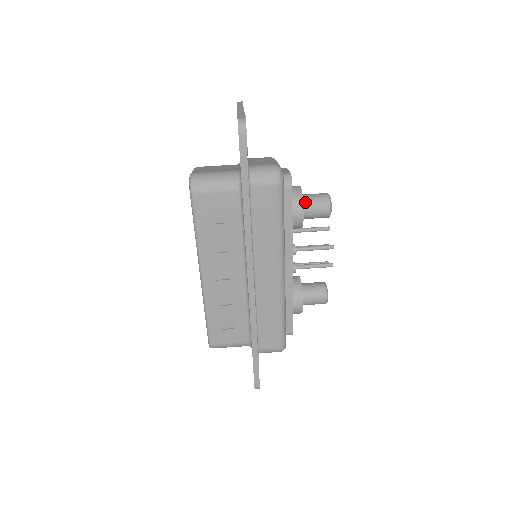
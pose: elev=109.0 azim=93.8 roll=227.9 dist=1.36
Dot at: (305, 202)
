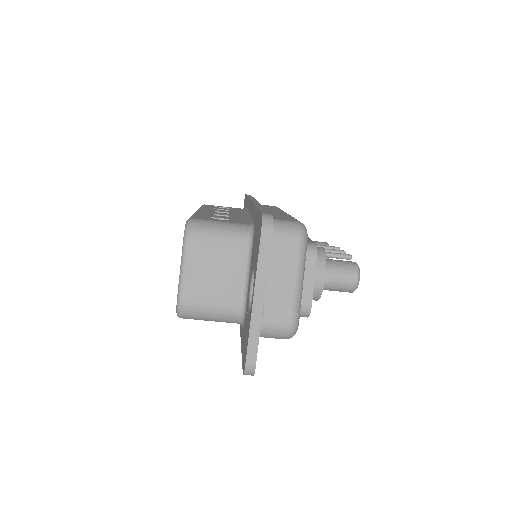
Dot at: (324, 288)
